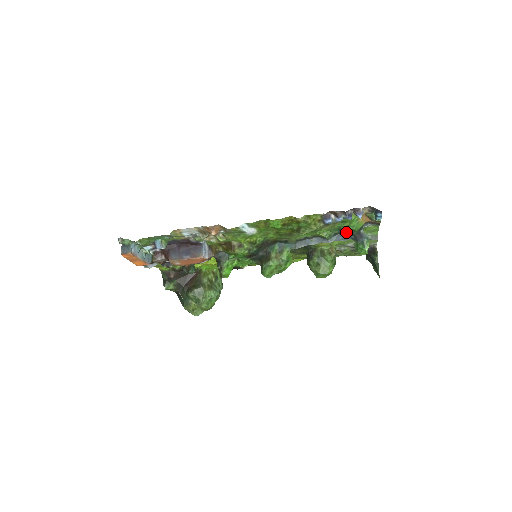
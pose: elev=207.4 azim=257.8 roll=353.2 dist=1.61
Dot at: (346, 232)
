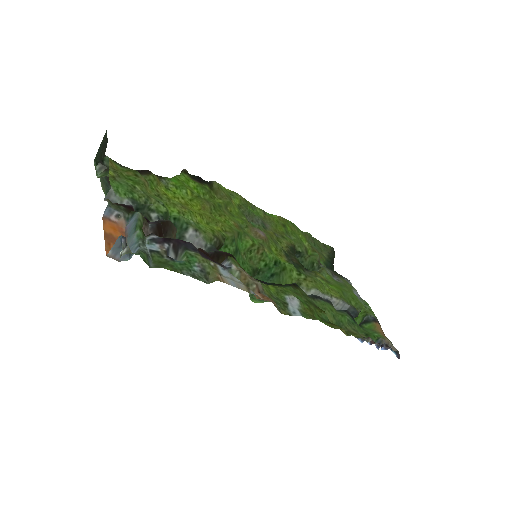
Dot at: occluded
